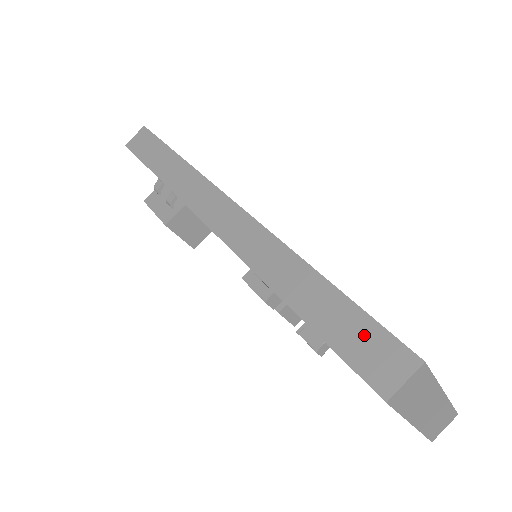
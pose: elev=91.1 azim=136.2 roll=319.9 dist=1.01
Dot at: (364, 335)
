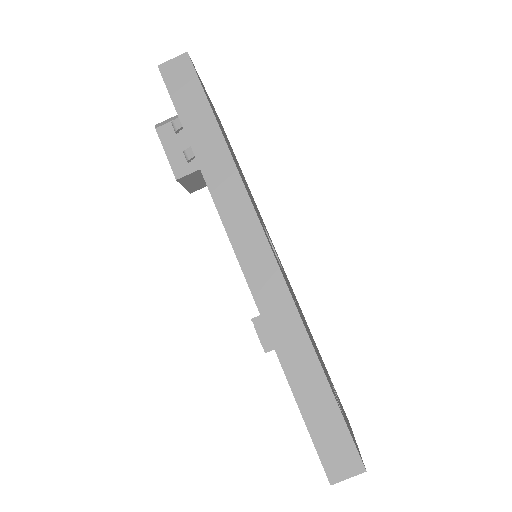
Dot at: (335, 433)
